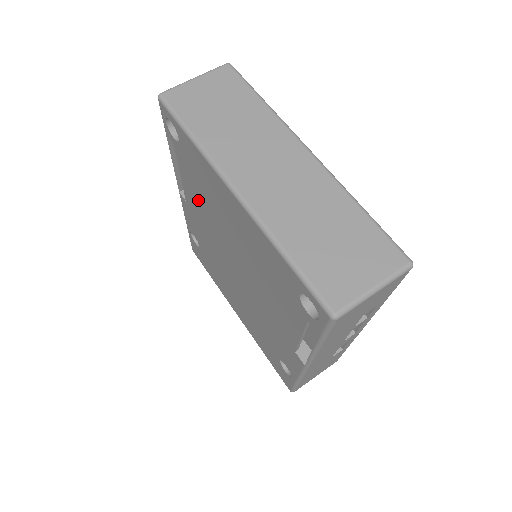
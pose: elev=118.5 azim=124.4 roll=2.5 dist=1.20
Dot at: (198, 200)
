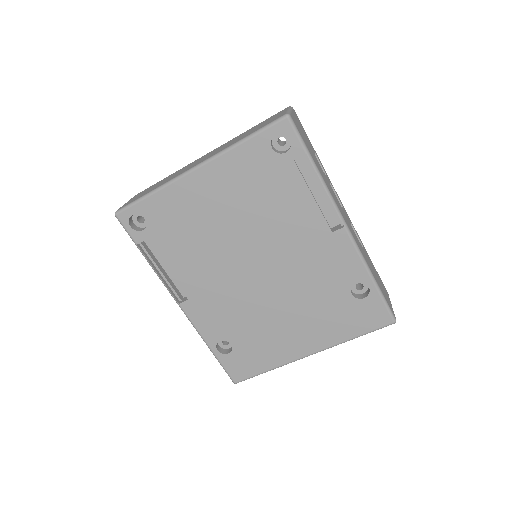
Dot at: (191, 260)
